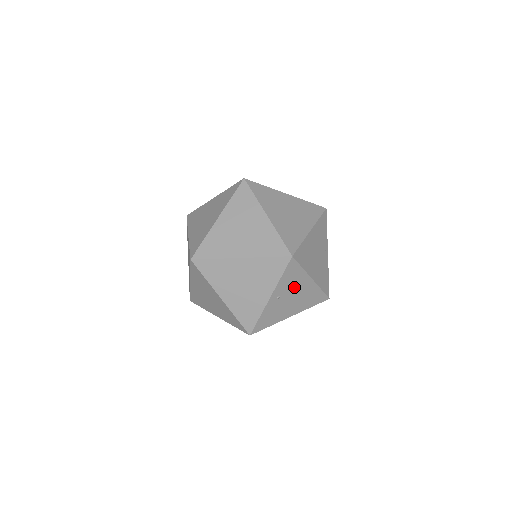
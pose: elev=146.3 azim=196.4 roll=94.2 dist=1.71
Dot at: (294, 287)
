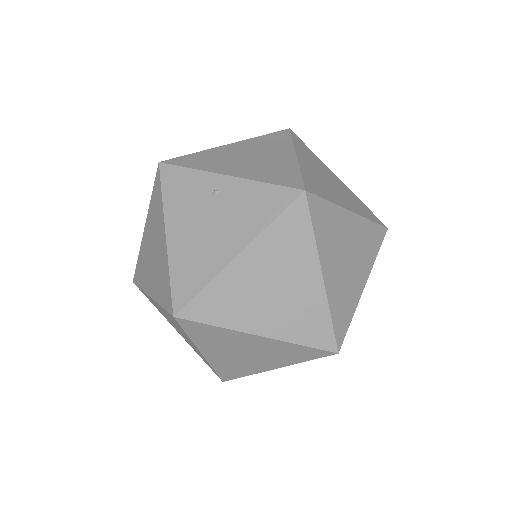
Dot at: occluded
